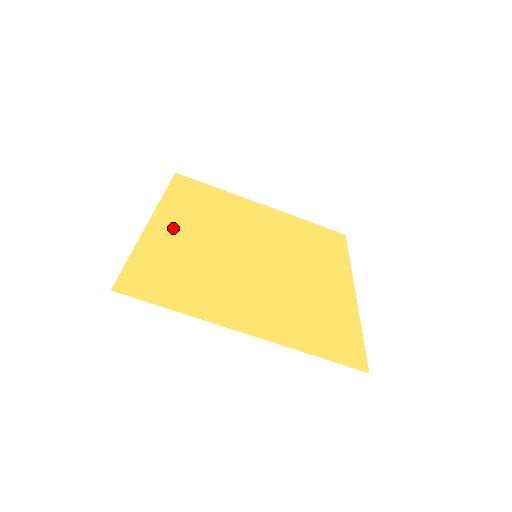
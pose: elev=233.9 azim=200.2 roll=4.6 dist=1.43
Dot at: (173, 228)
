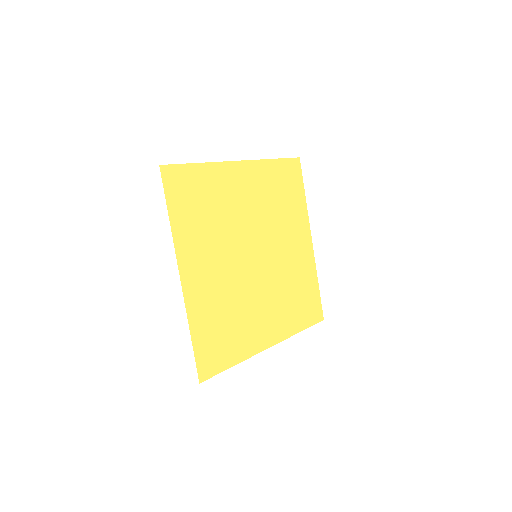
Dot at: (199, 274)
